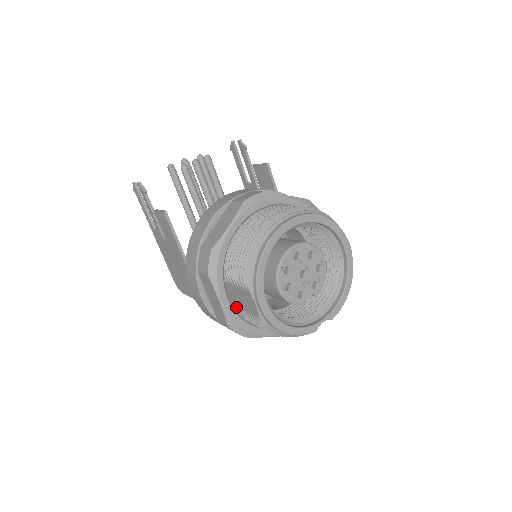
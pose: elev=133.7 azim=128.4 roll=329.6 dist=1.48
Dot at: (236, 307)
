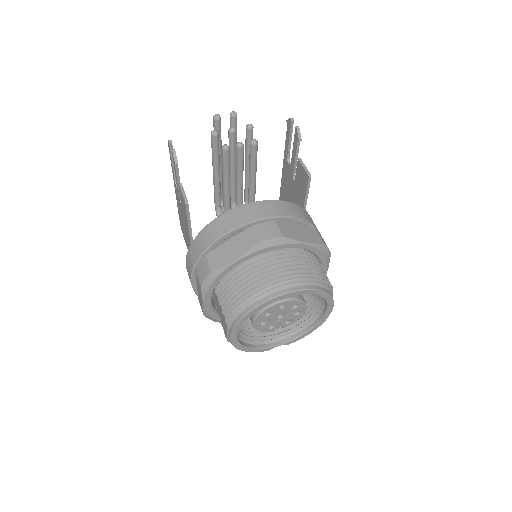
Dot at: (216, 306)
